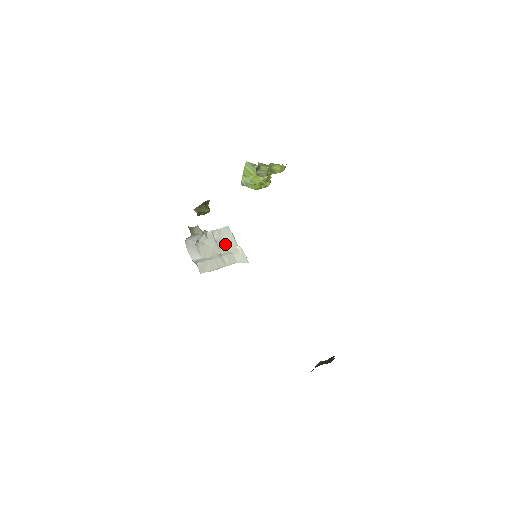
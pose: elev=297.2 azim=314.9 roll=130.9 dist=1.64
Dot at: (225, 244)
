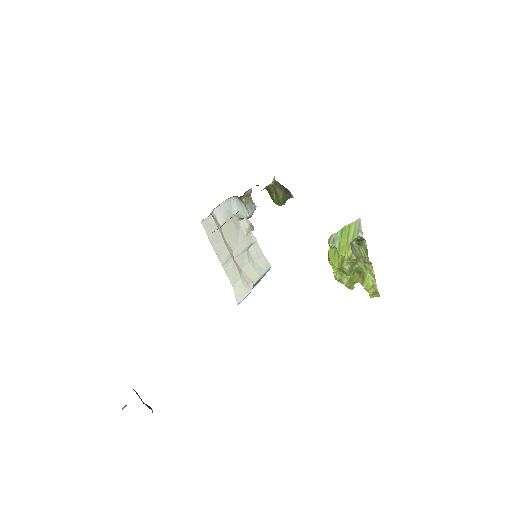
Dot at: (248, 265)
